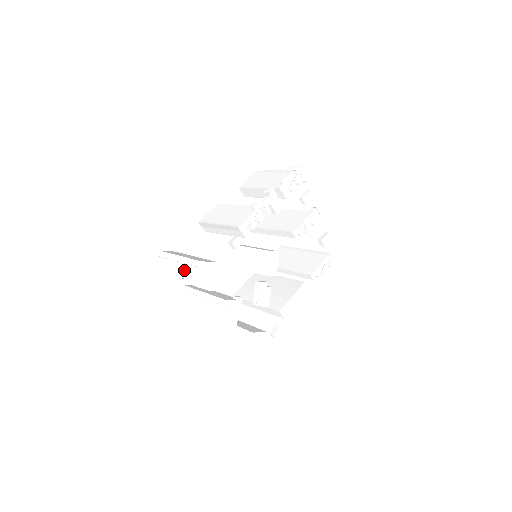
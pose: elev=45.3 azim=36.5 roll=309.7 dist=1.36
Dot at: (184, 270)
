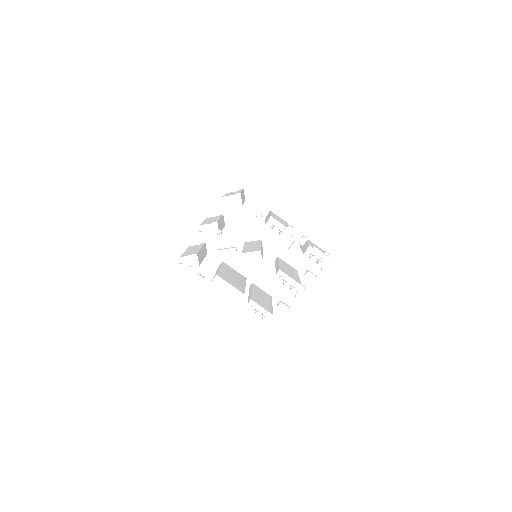
Dot at: occluded
